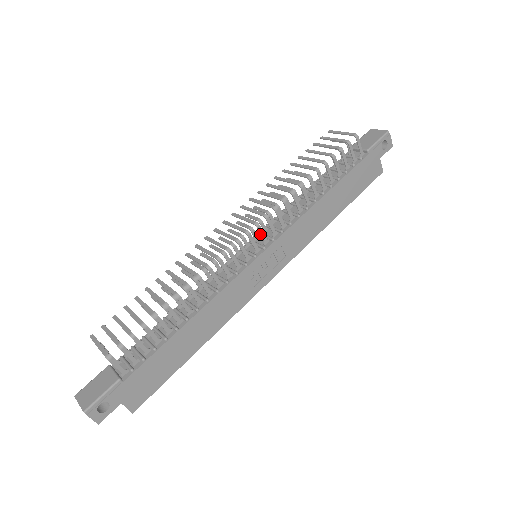
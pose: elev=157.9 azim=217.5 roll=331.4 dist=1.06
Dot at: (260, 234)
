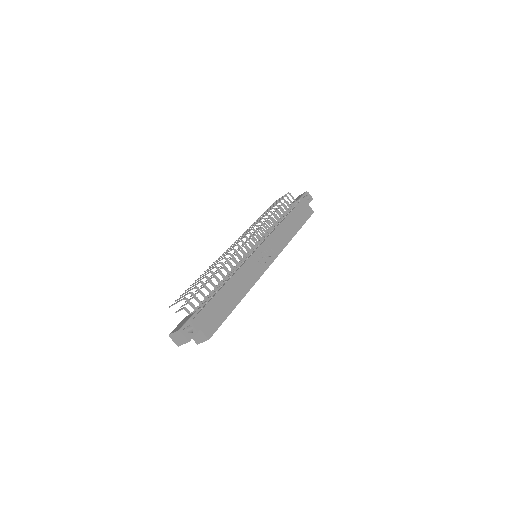
Dot at: occluded
